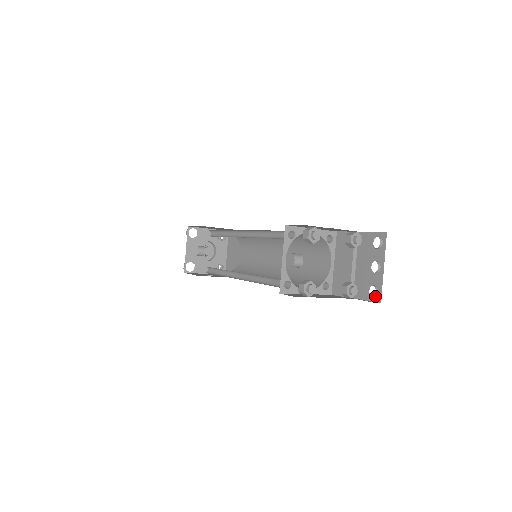
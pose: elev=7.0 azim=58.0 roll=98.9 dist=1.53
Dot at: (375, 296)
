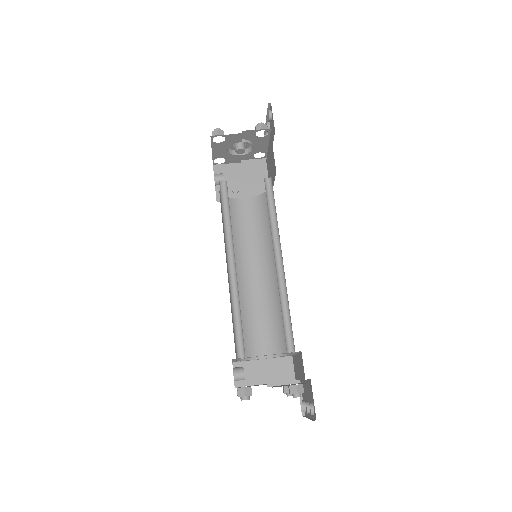
Dot at: occluded
